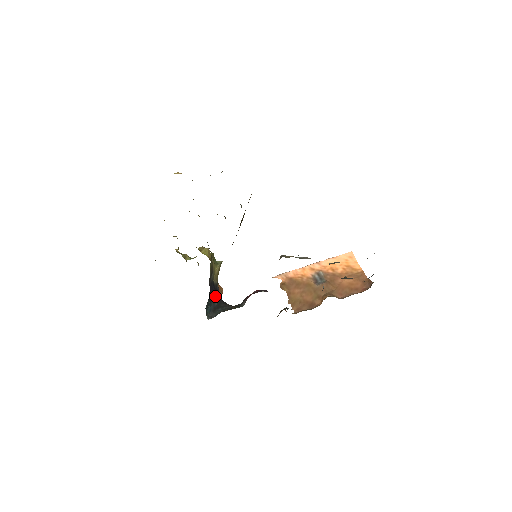
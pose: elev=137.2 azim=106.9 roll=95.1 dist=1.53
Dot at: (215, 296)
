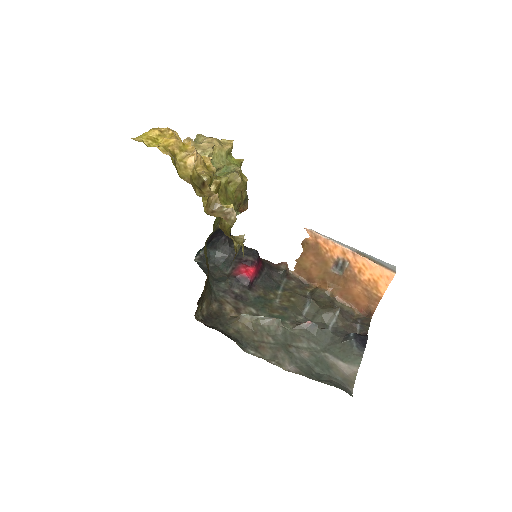
Dot at: (219, 235)
